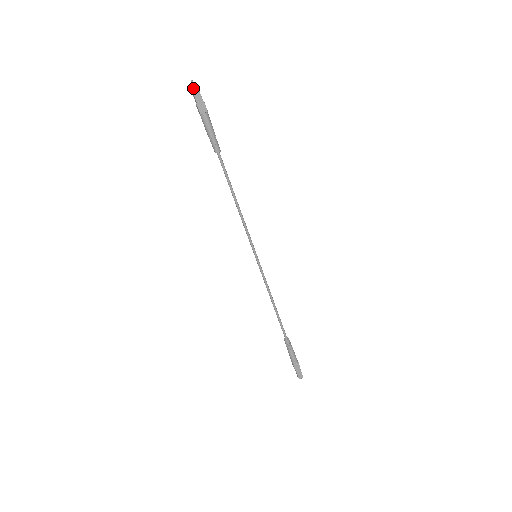
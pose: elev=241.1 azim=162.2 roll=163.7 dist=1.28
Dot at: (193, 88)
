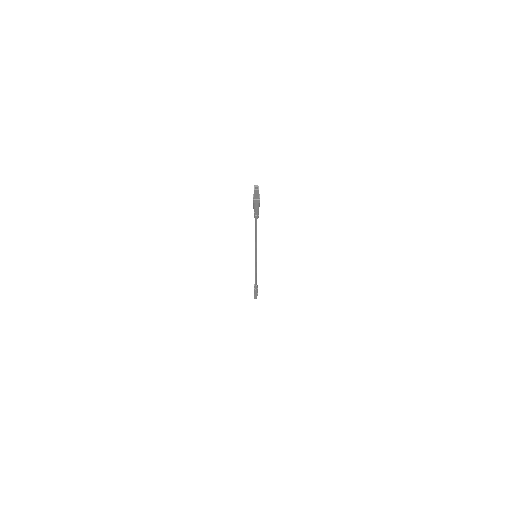
Dot at: (255, 192)
